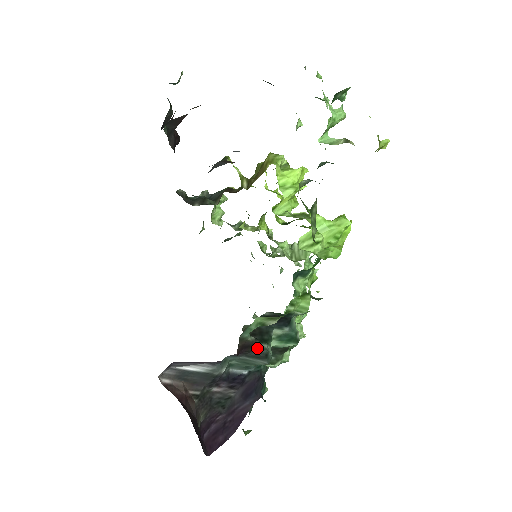
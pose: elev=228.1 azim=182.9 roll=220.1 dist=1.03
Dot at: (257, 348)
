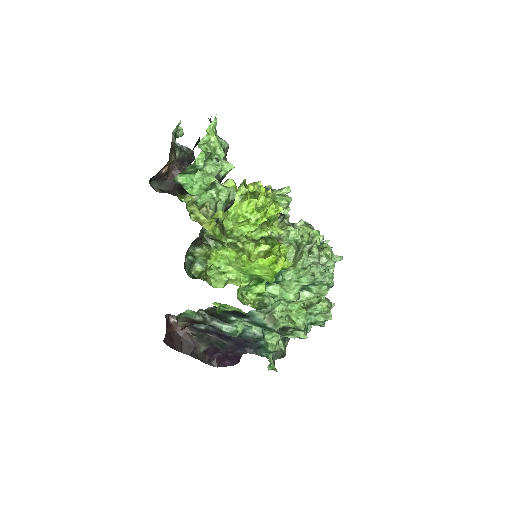
Dot at: (211, 325)
